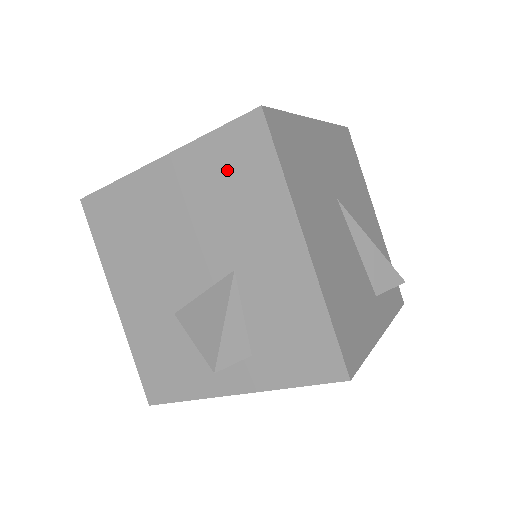
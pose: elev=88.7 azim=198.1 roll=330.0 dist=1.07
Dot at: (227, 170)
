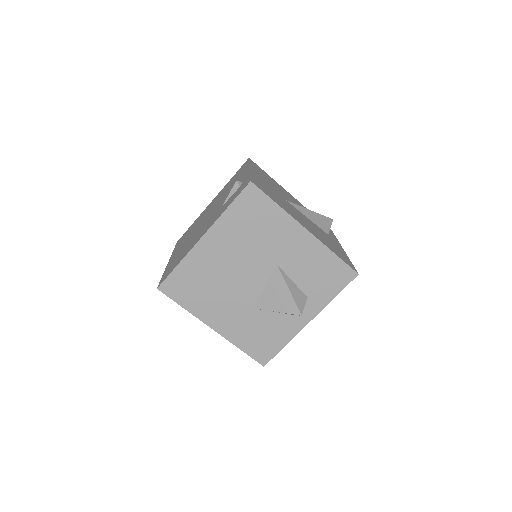
Dot at: (247, 220)
